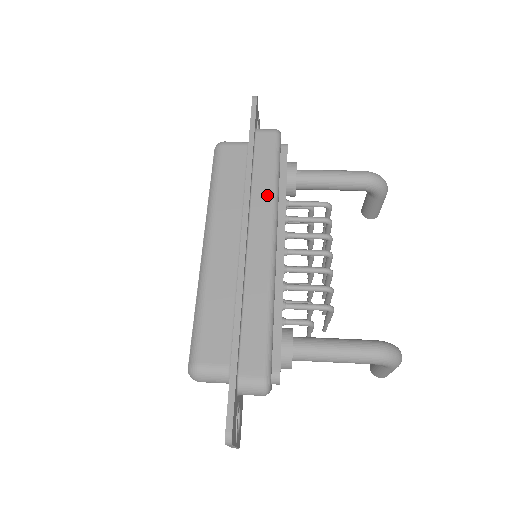
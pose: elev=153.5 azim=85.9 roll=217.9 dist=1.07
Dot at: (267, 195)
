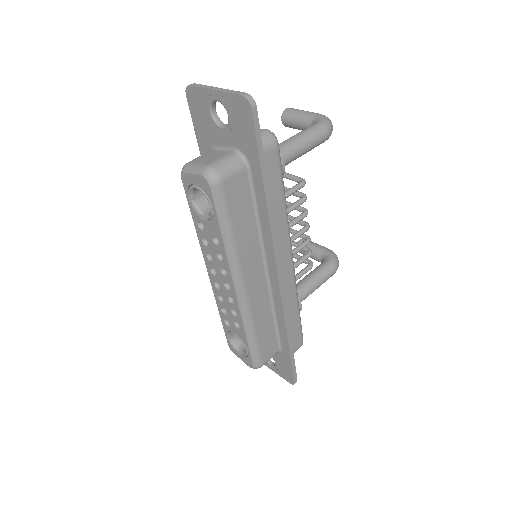
Dot at: (283, 225)
